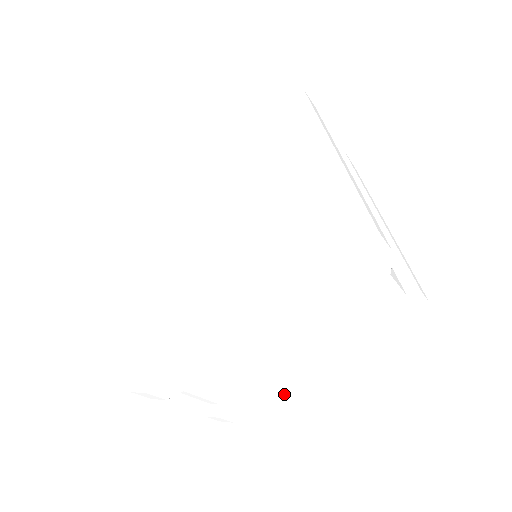
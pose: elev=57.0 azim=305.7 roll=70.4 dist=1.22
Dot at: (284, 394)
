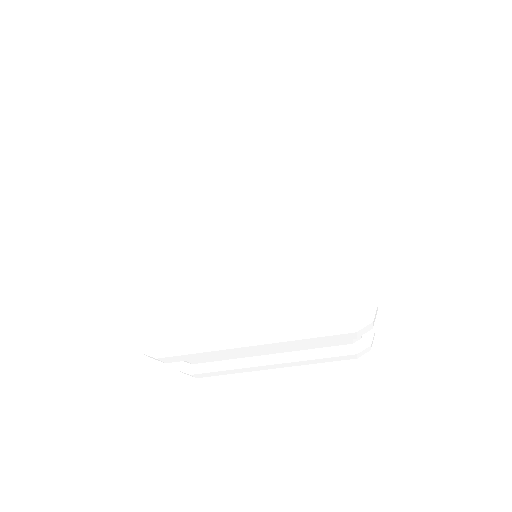
Dot at: (247, 370)
